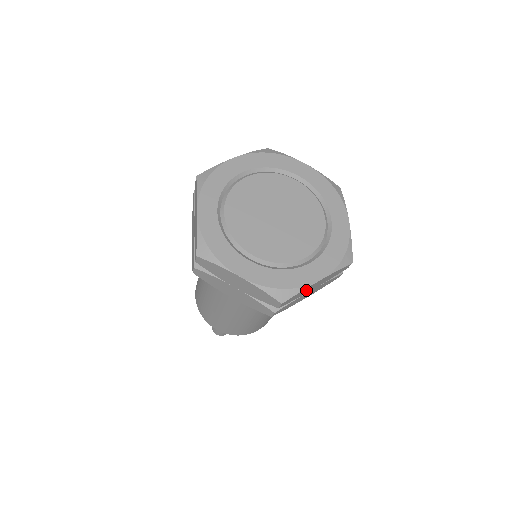
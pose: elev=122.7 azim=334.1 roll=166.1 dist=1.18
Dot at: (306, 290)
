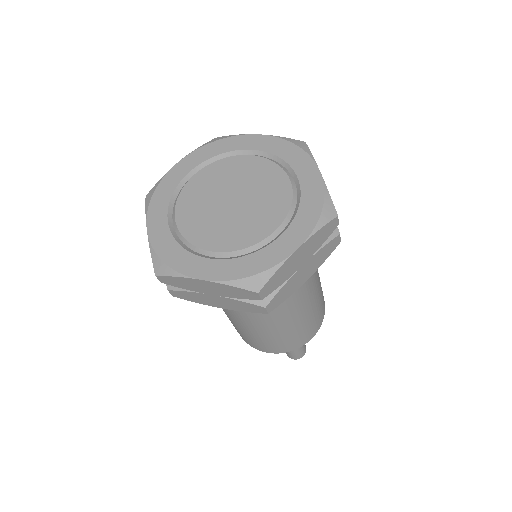
Dot at: (191, 283)
